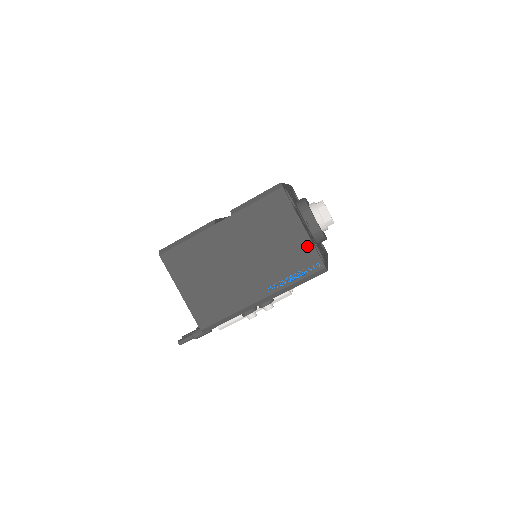
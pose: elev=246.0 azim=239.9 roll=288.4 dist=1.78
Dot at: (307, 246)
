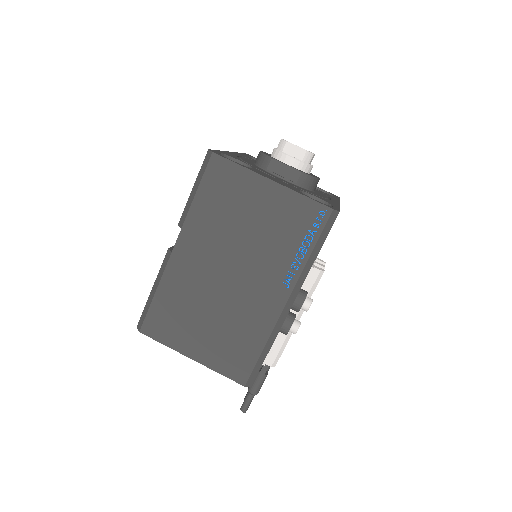
Dot at: (292, 200)
